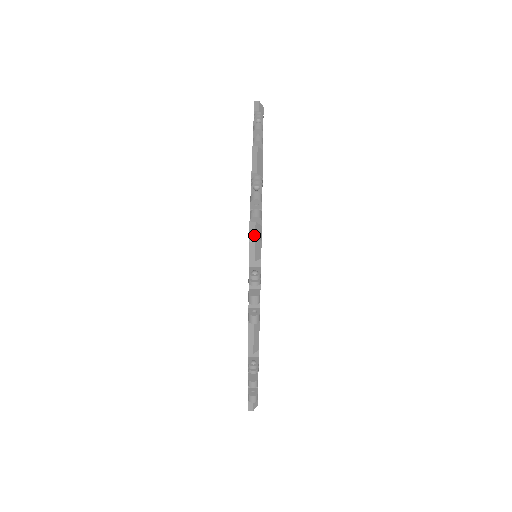
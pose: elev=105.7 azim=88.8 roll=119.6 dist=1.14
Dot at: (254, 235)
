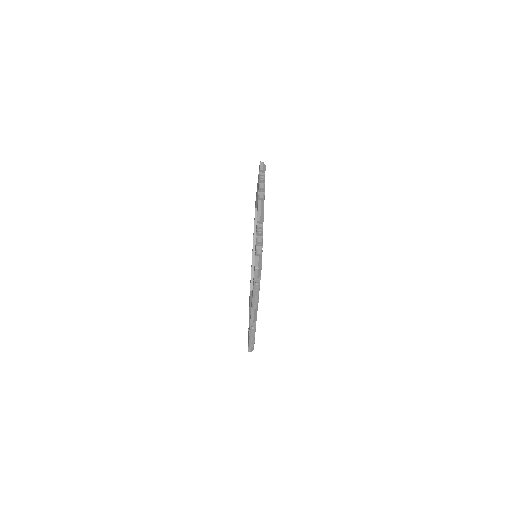
Dot at: (250, 351)
